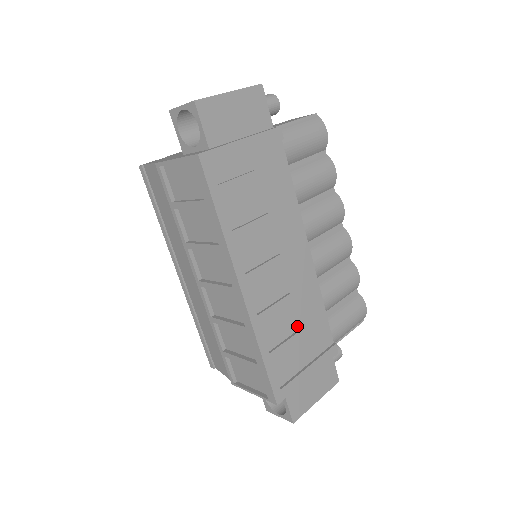
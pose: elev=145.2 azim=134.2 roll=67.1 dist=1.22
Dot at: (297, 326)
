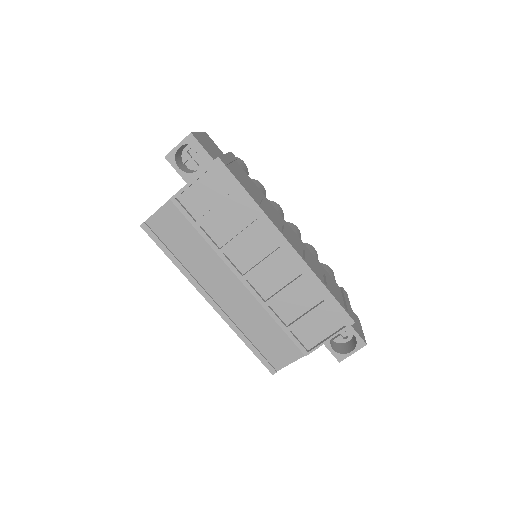
Dot at: (321, 273)
